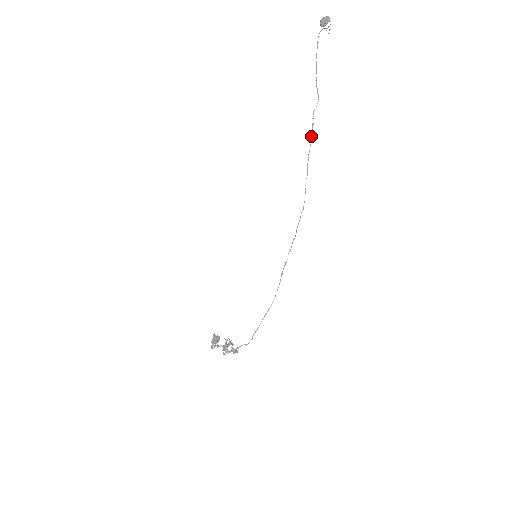
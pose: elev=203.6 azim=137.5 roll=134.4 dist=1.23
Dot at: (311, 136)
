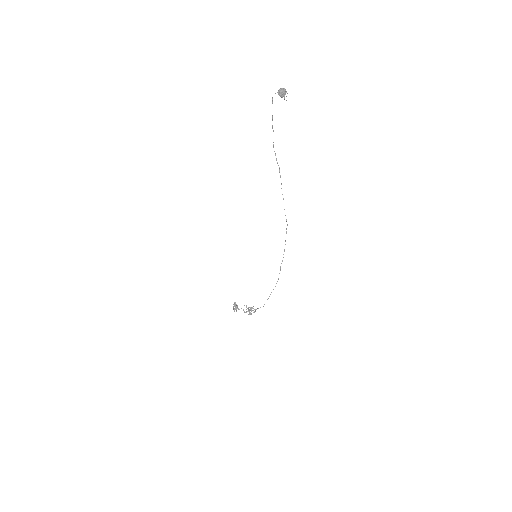
Dot at: (279, 171)
